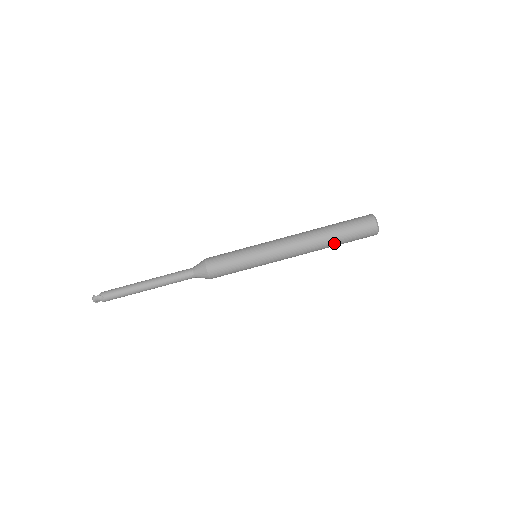
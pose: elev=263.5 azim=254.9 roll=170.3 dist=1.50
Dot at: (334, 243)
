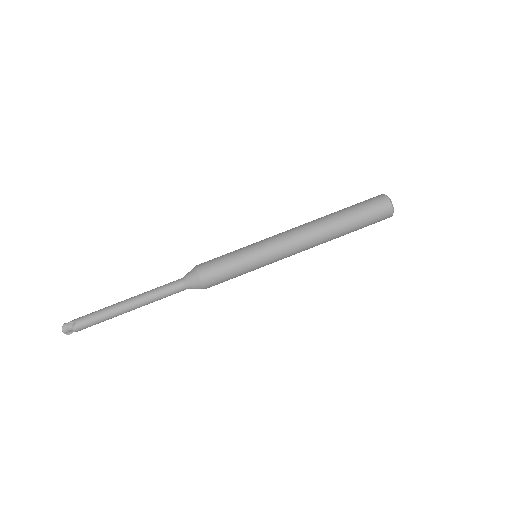
Dot at: (344, 226)
